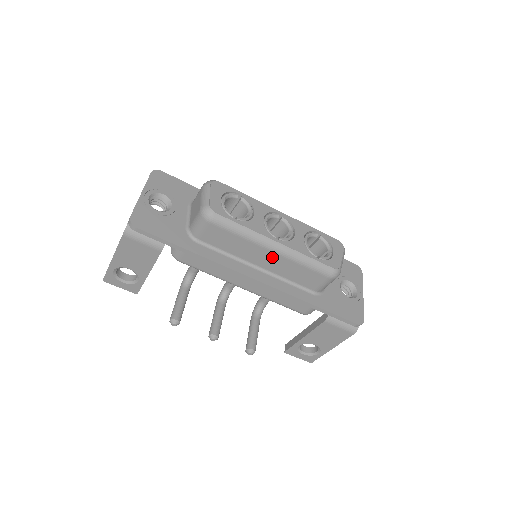
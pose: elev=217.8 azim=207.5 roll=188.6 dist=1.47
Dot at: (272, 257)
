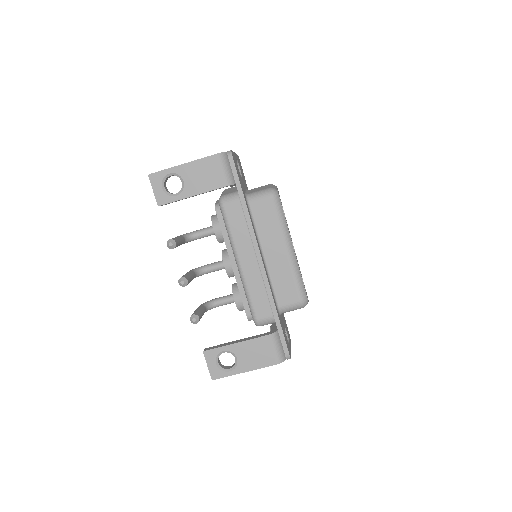
Dot at: (281, 255)
